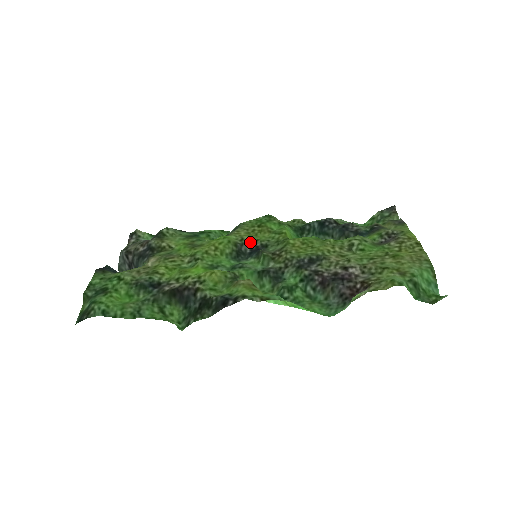
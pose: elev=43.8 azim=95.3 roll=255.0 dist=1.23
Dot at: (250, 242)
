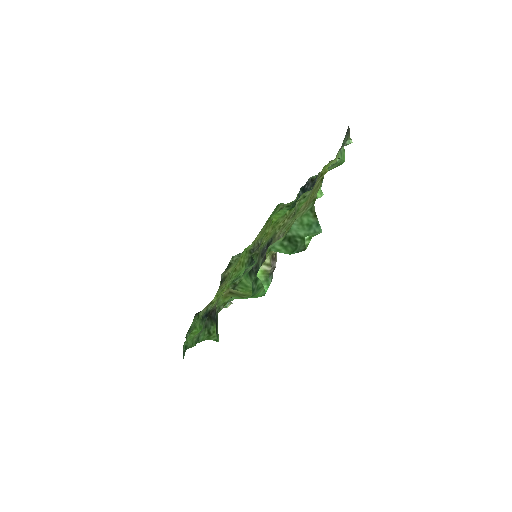
Dot at: (257, 244)
